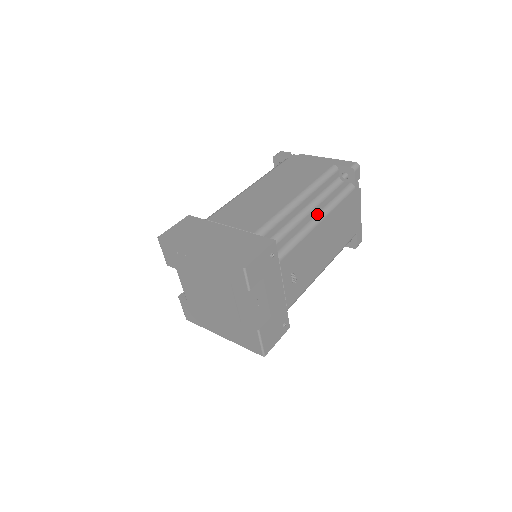
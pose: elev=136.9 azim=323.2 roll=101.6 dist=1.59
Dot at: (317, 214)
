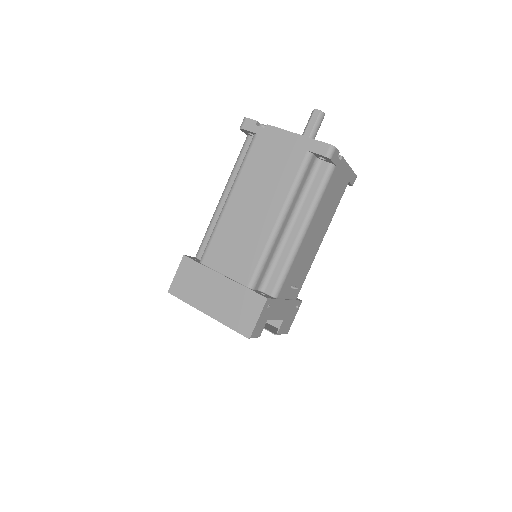
Dot at: (301, 227)
